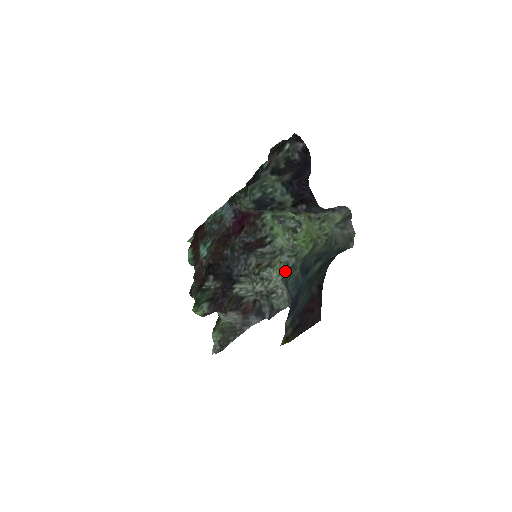
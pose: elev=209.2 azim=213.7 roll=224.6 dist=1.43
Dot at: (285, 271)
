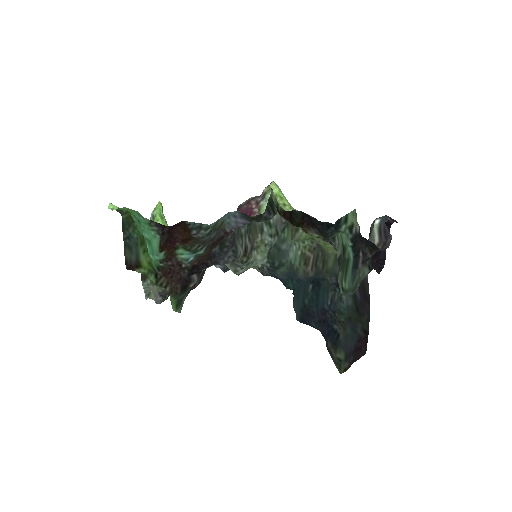
Dot at: (269, 252)
